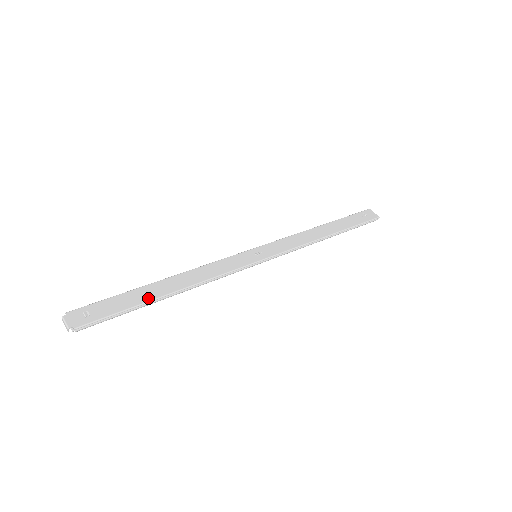
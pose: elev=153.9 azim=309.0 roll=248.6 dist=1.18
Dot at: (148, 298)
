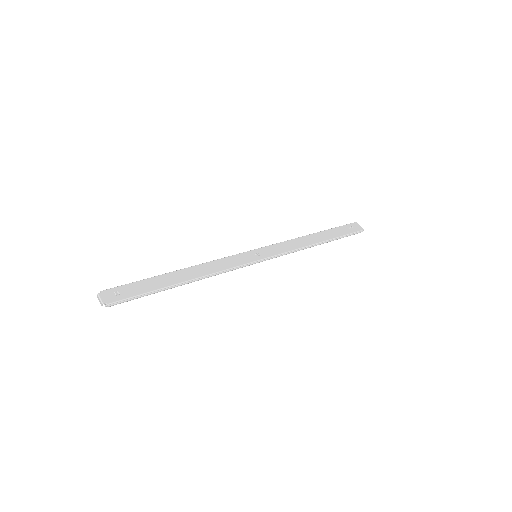
Dot at: (166, 284)
